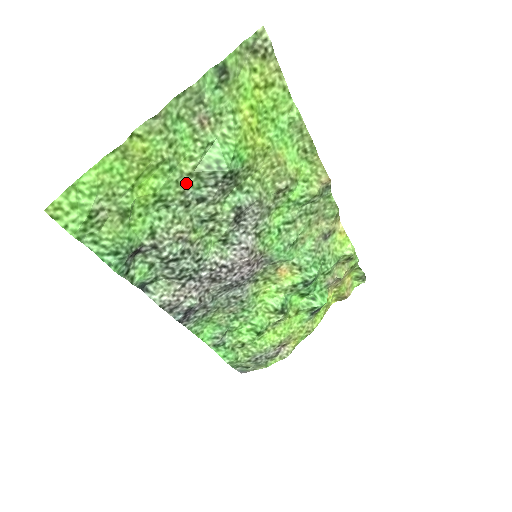
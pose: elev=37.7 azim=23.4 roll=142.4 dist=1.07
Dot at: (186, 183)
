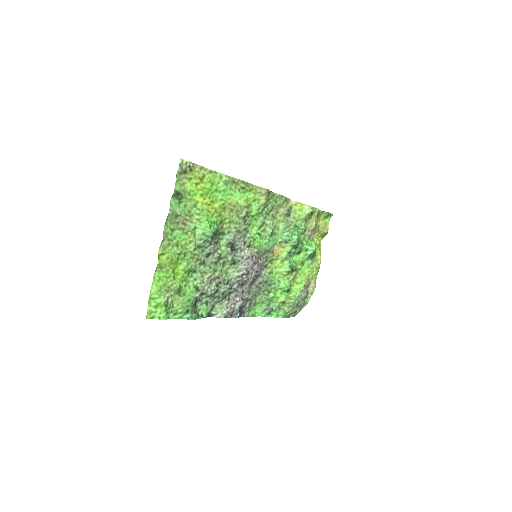
Dot at: (196, 254)
